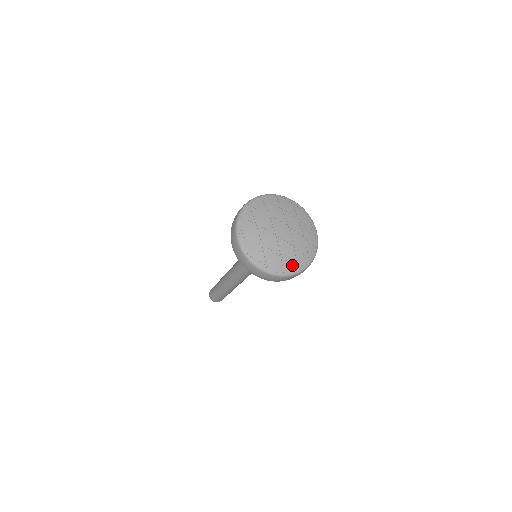
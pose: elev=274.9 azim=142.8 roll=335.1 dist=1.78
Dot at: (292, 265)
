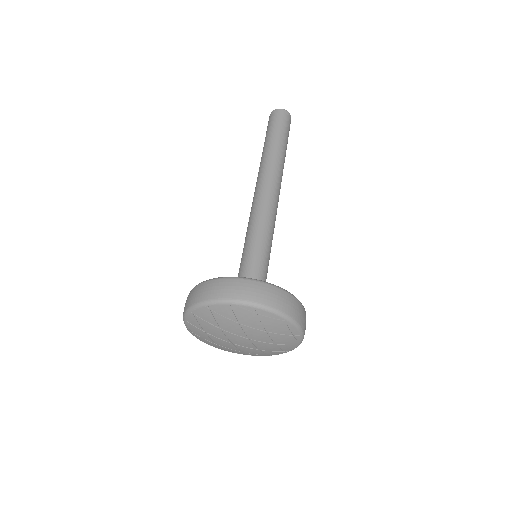
Dot at: (262, 354)
